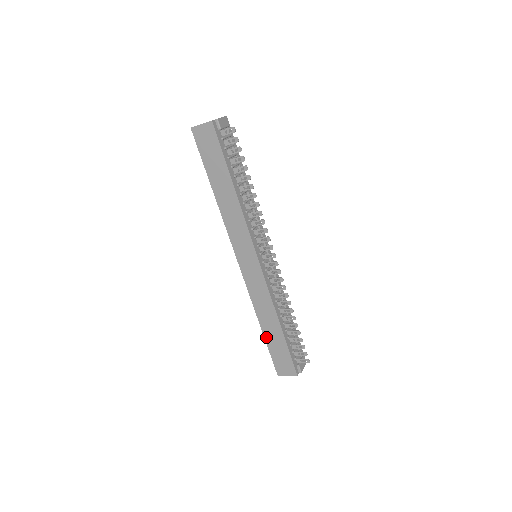
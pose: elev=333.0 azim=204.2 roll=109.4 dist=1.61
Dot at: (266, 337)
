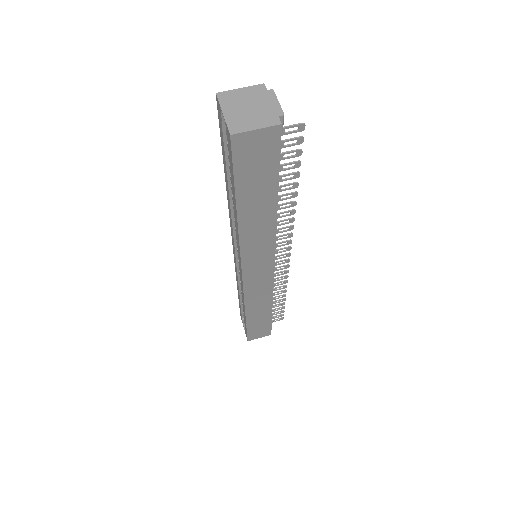
Dot at: (249, 322)
